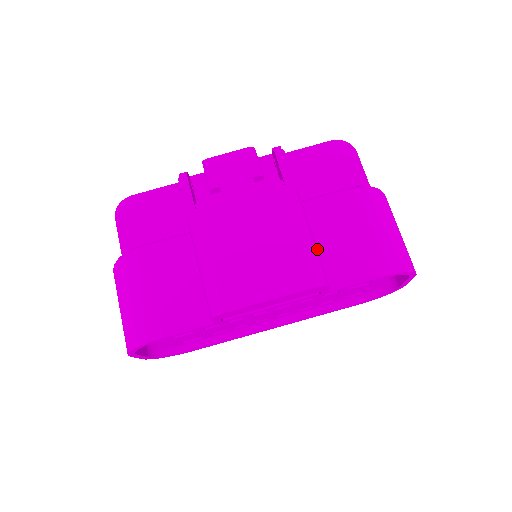
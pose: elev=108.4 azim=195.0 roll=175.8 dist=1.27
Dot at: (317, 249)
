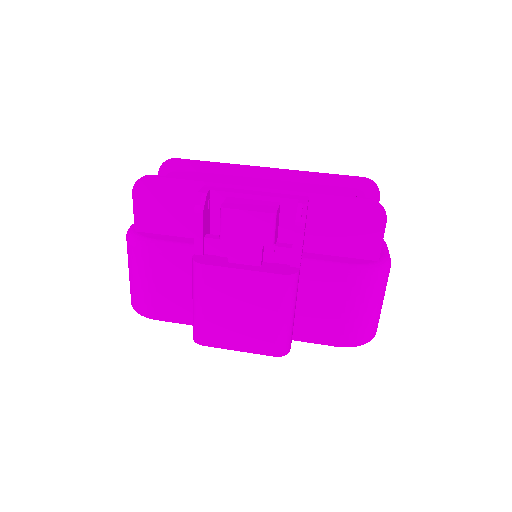
Dot at: (298, 308)
